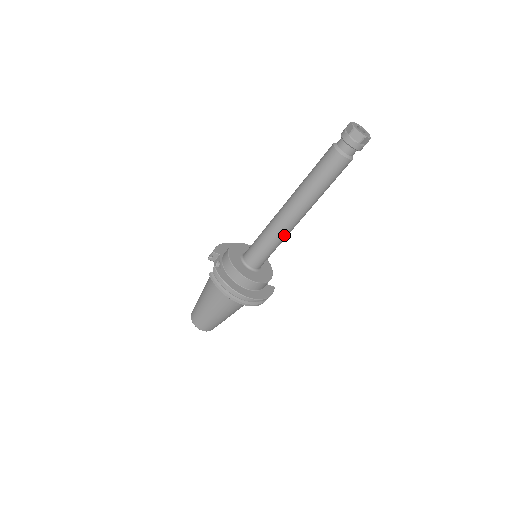
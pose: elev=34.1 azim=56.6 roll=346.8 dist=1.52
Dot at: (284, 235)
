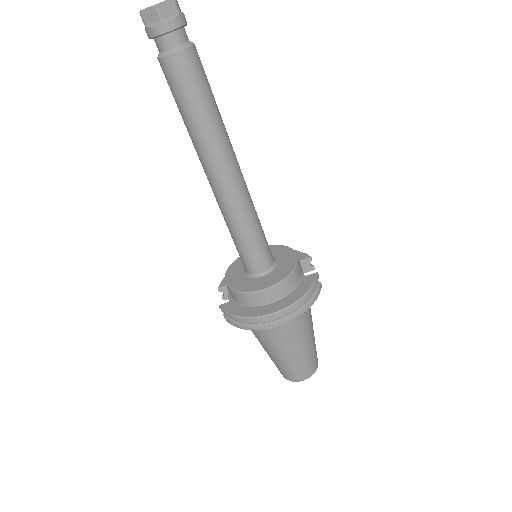
Dot at: (241, 208)
